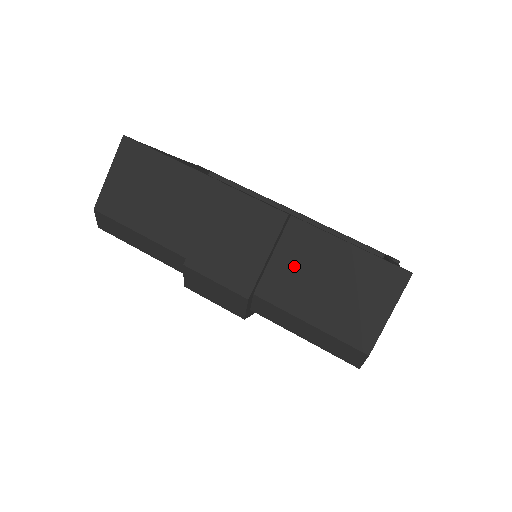
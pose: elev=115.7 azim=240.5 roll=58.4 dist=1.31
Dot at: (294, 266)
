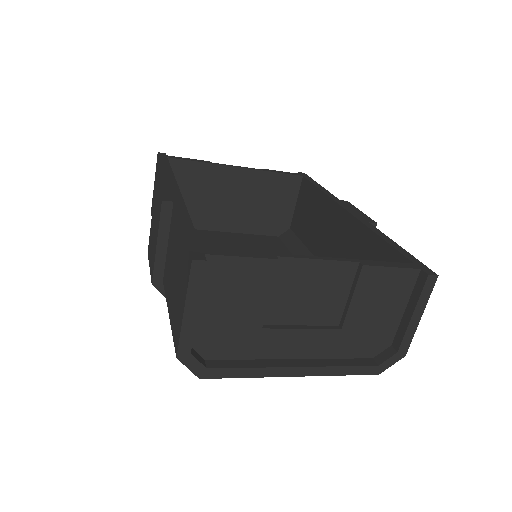
Dot at: (170, 253)
